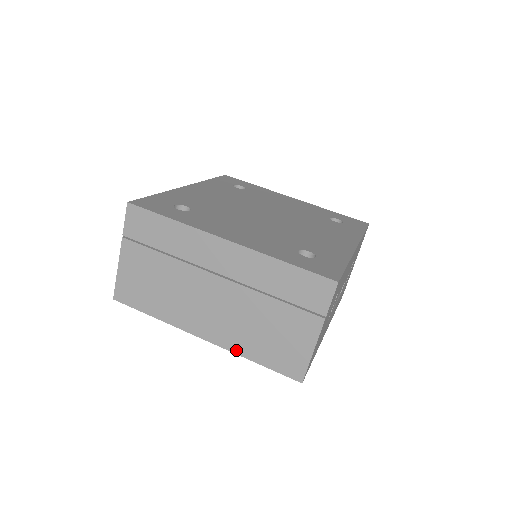
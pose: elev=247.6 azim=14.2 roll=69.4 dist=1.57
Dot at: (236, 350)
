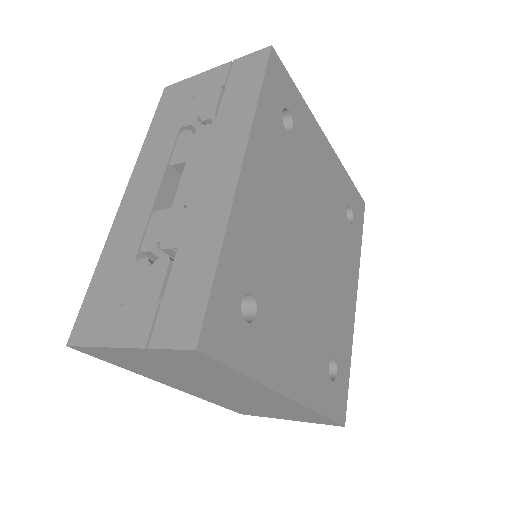
Dot at: (203, 398)
